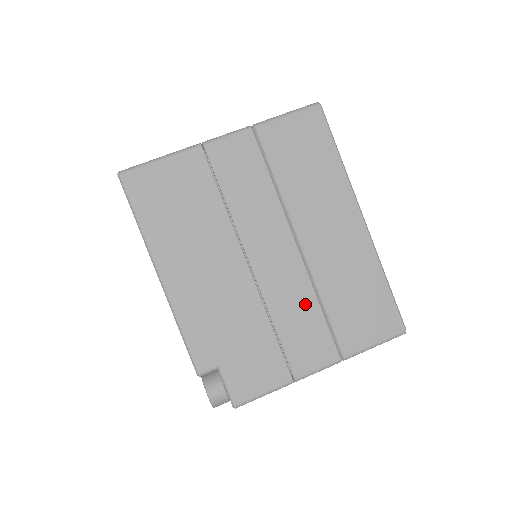
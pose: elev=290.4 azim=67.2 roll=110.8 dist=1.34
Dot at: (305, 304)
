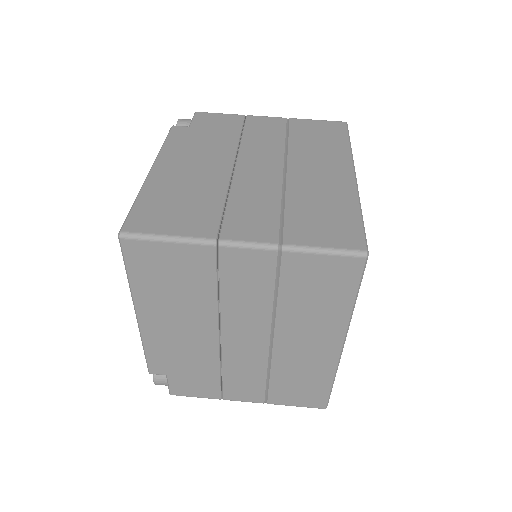
Dot at: (255, 372)
